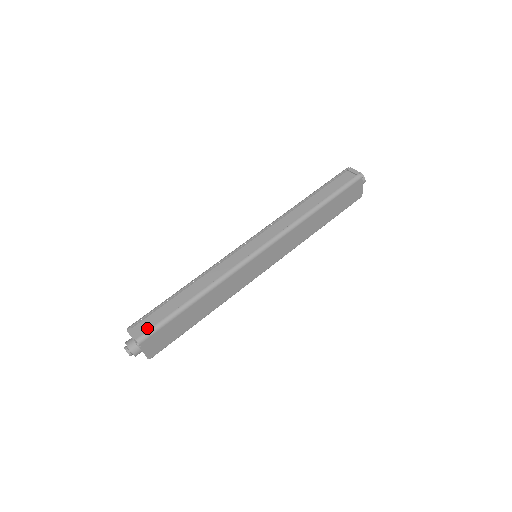
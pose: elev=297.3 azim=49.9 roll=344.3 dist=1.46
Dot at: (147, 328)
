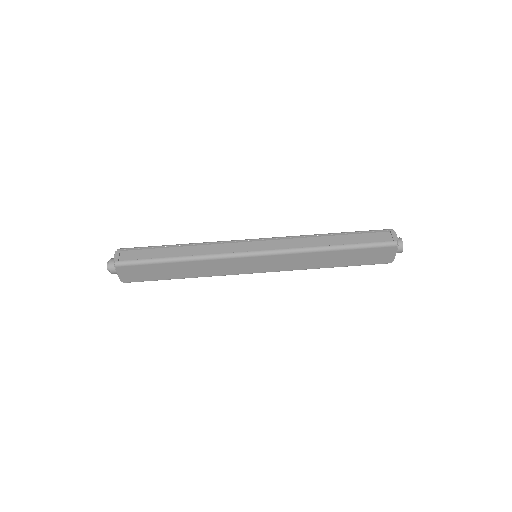
Dot at: (130, 258)
